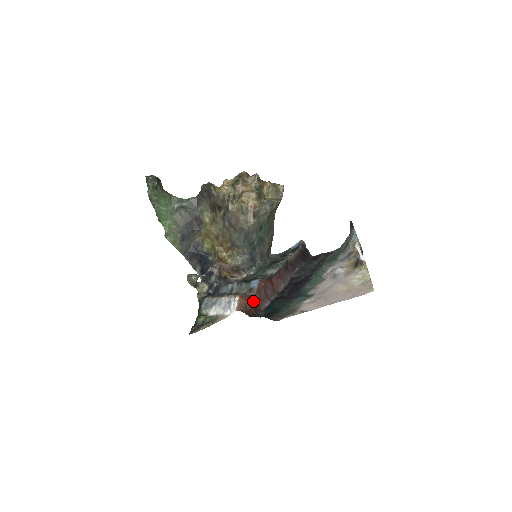
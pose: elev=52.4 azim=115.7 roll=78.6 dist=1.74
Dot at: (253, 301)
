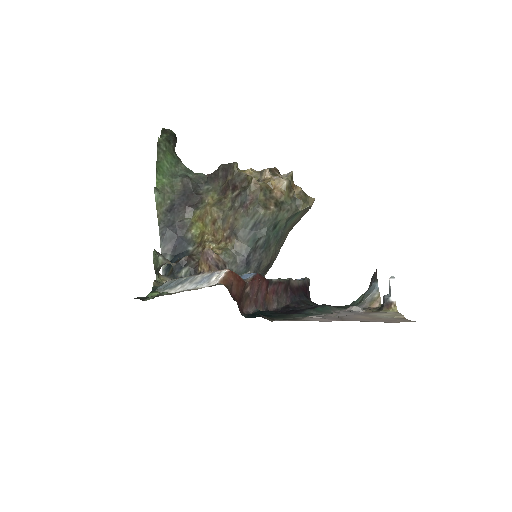
Dot at: (241, 290)
